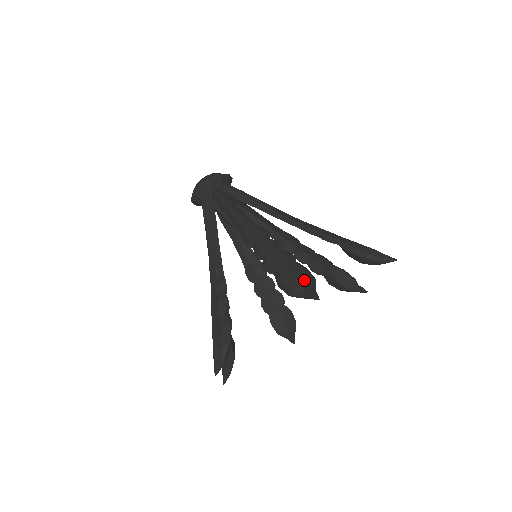
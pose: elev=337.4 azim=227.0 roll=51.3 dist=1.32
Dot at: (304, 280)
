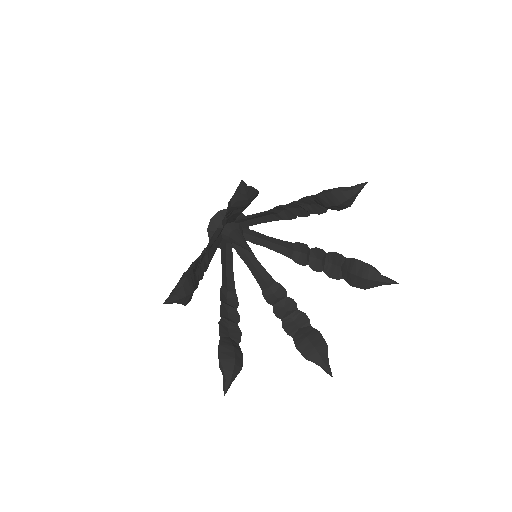
Dot at: occluded
